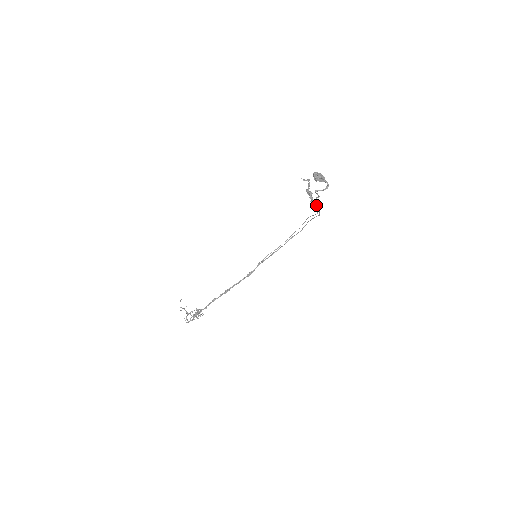
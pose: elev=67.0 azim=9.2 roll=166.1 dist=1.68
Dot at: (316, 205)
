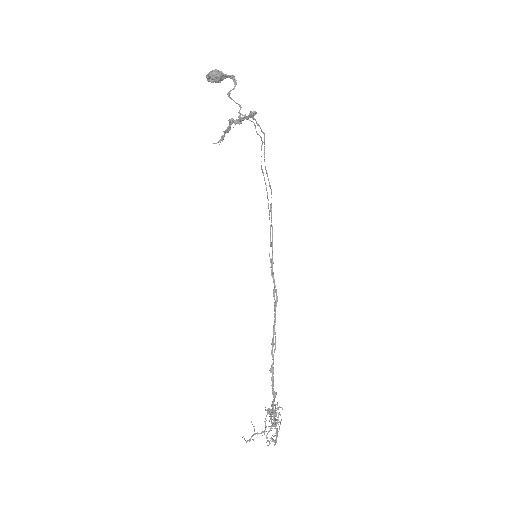
Dot at: (247, 116)
